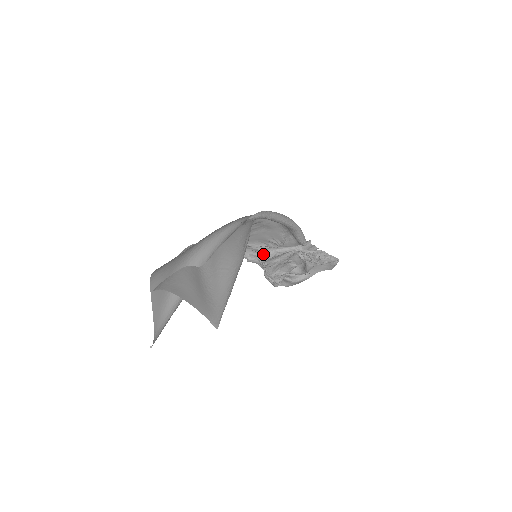
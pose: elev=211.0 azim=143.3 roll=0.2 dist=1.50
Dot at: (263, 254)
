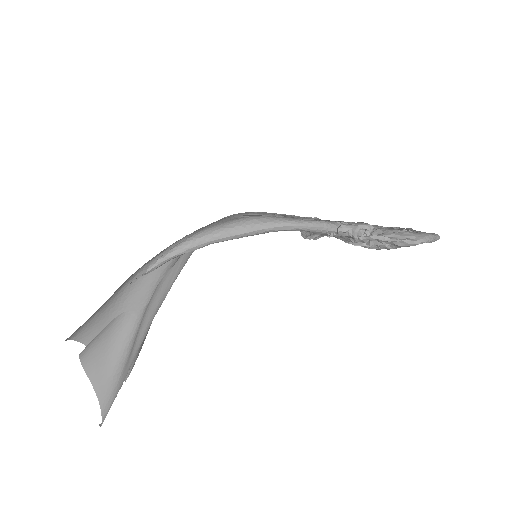
Dot at: occluded
